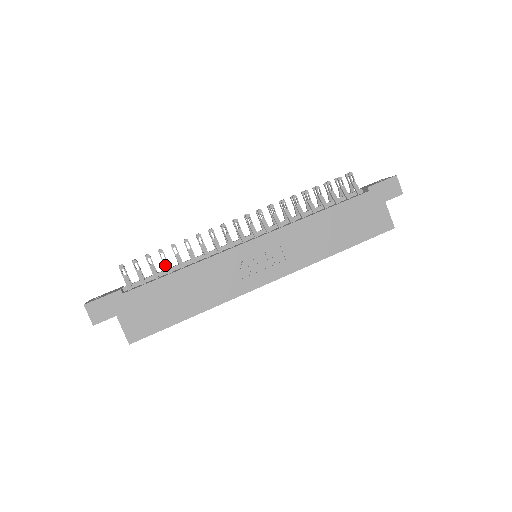
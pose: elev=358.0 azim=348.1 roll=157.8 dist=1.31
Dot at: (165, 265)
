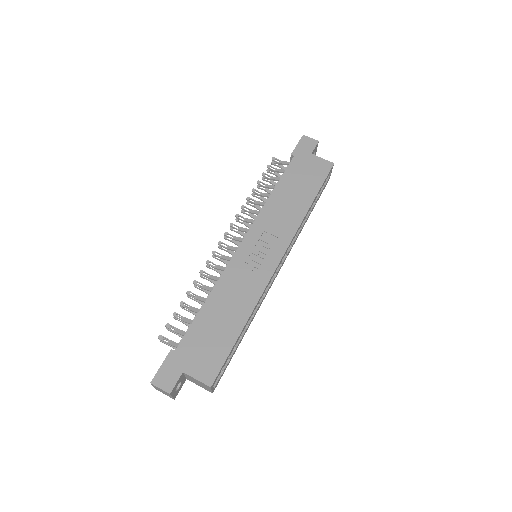
Dot at: (193, 310)
